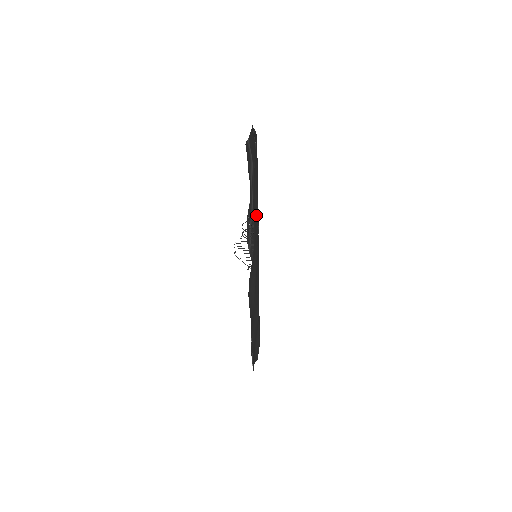
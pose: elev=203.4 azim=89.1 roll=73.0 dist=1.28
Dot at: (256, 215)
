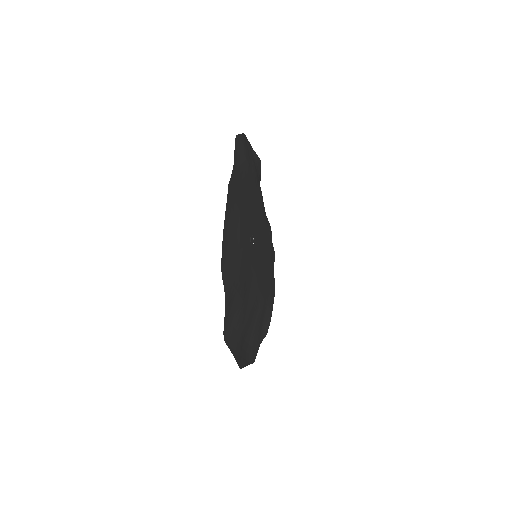
Dot at: (236, 253)
